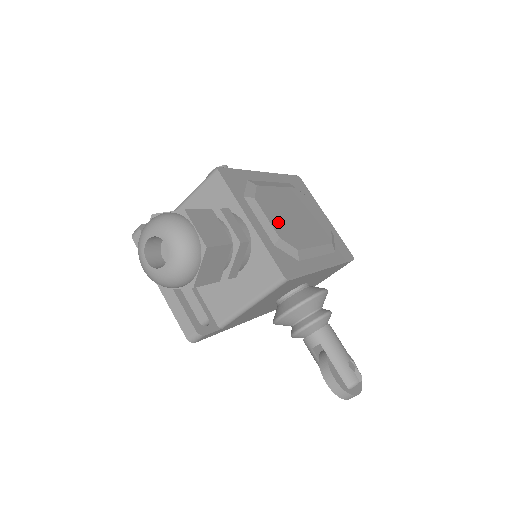
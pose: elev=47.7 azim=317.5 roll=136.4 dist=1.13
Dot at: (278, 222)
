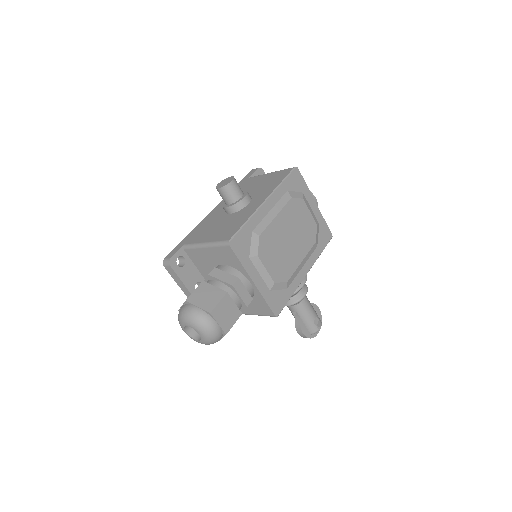
Dot at: (274, 265)
